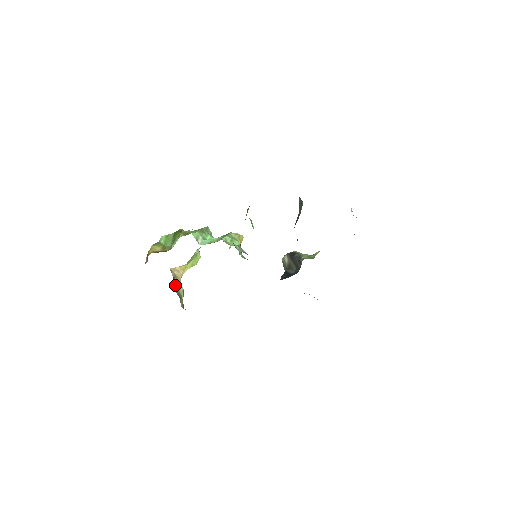
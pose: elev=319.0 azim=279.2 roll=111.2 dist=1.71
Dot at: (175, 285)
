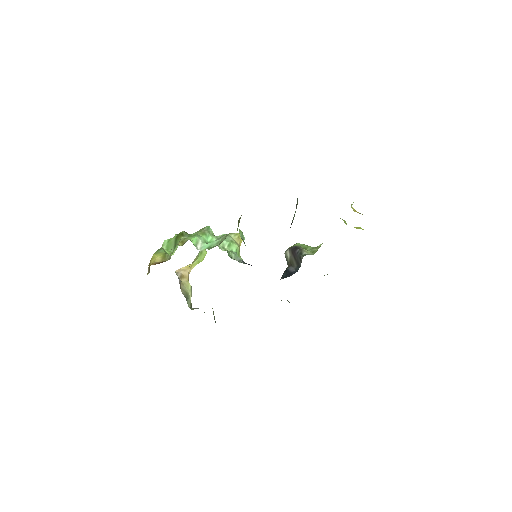
Dot at: (182, 285)
